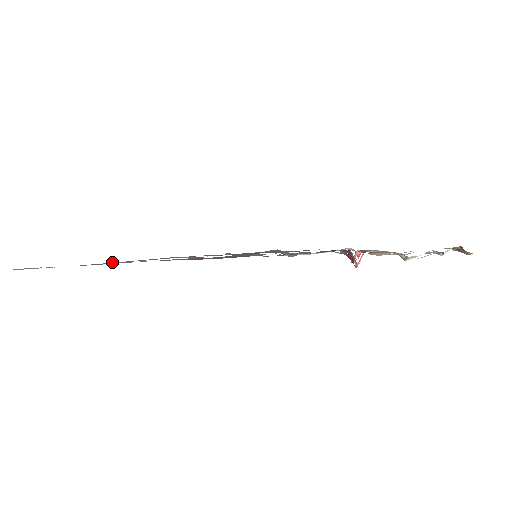
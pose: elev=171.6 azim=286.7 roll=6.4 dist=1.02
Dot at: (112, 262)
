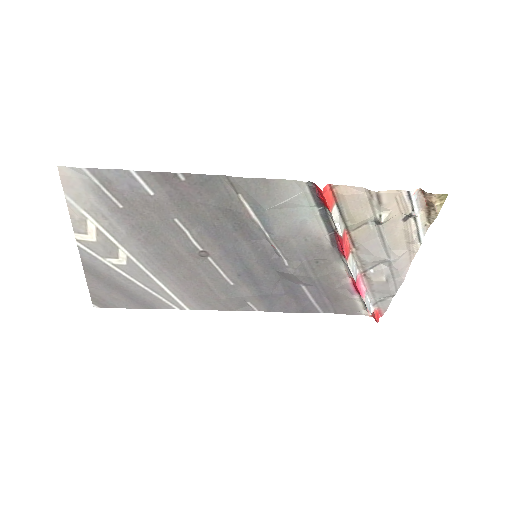
Dot at: (132, 244)
